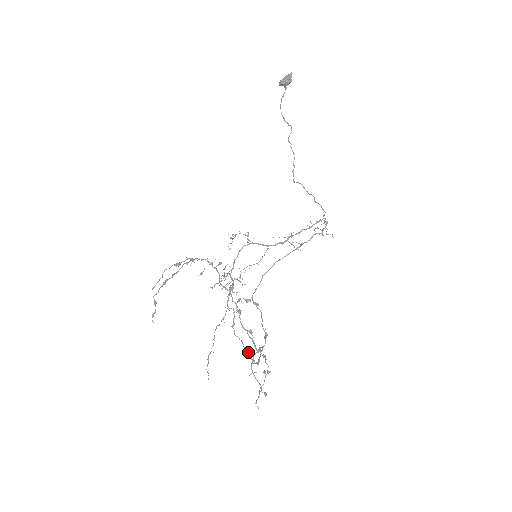
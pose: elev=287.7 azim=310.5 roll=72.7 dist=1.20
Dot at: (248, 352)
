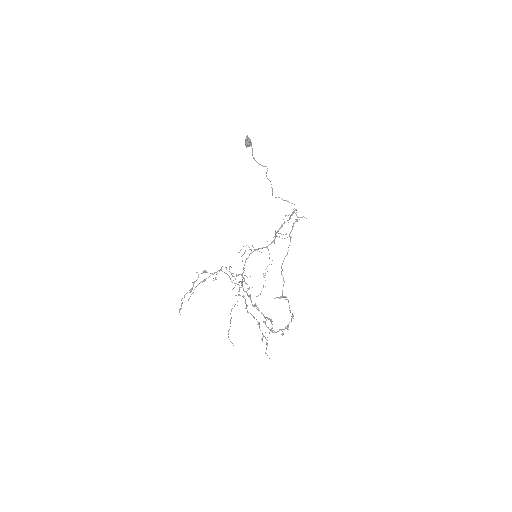
Dot at: occluded
